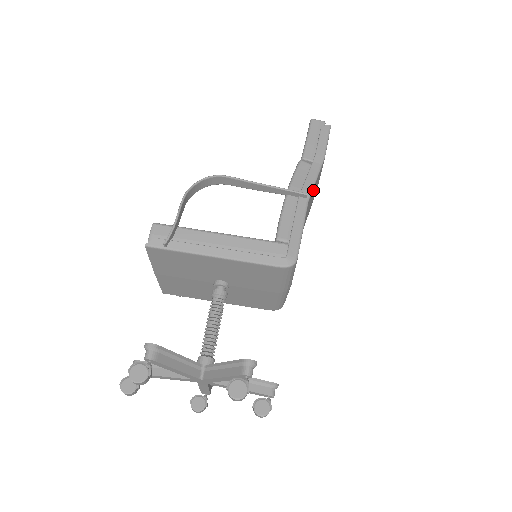
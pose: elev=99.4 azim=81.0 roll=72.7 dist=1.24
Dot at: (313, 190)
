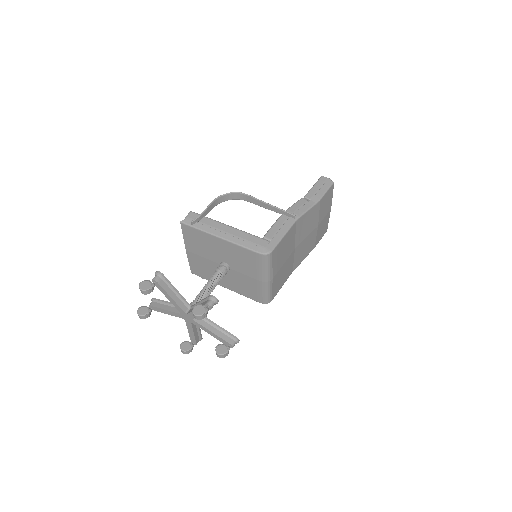
Dot at: (304, 217)
